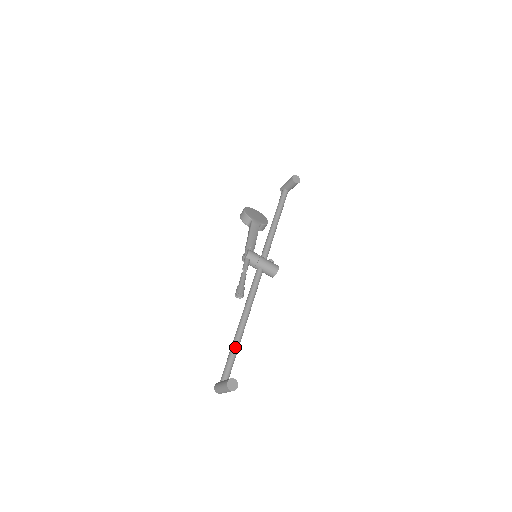
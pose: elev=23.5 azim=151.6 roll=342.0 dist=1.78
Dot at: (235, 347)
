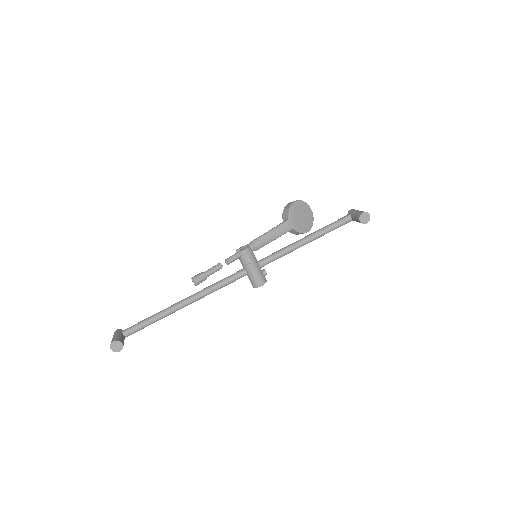
Dot at: (157, 317)
